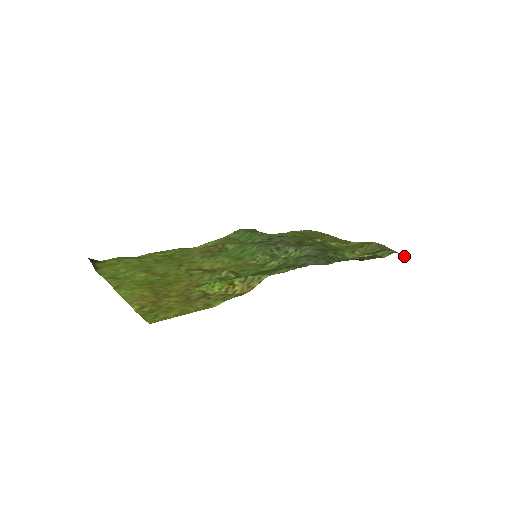
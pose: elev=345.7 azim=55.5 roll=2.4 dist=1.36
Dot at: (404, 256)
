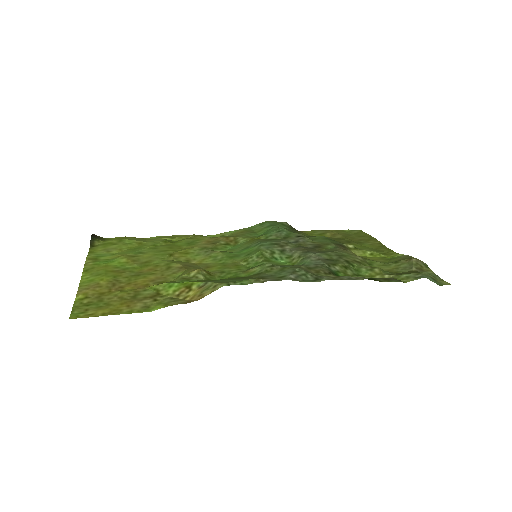
Dot at: (441, 283)
